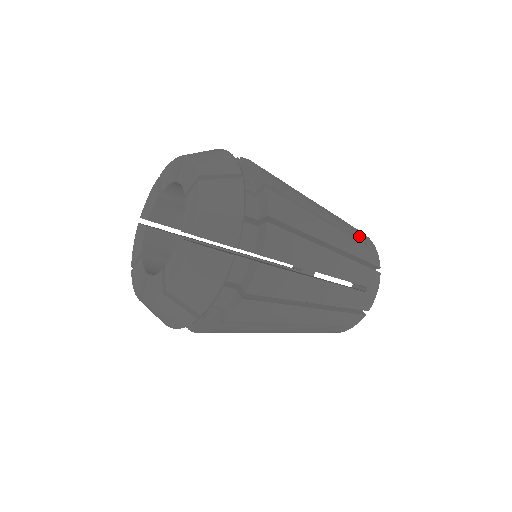
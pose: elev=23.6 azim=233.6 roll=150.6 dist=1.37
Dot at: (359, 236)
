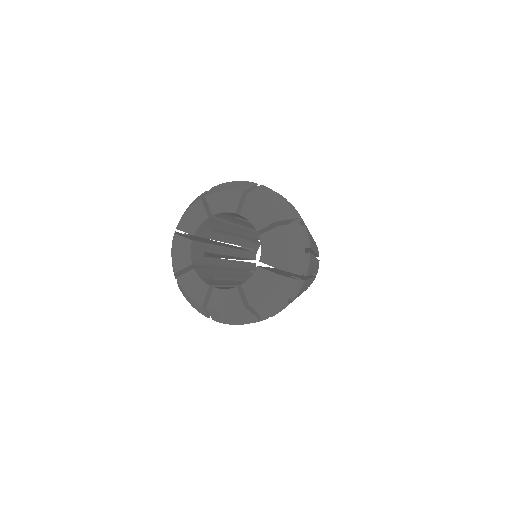
Dot at: occluded
